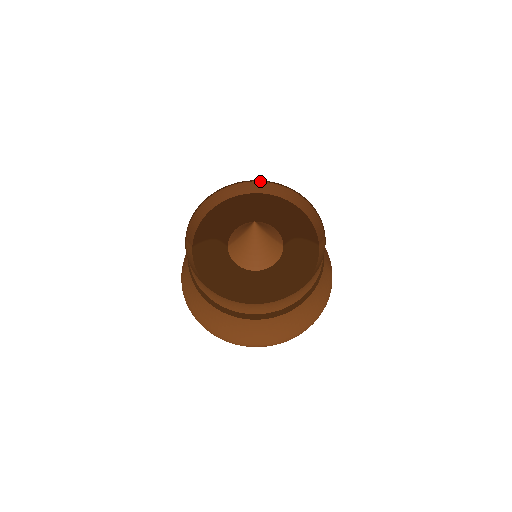
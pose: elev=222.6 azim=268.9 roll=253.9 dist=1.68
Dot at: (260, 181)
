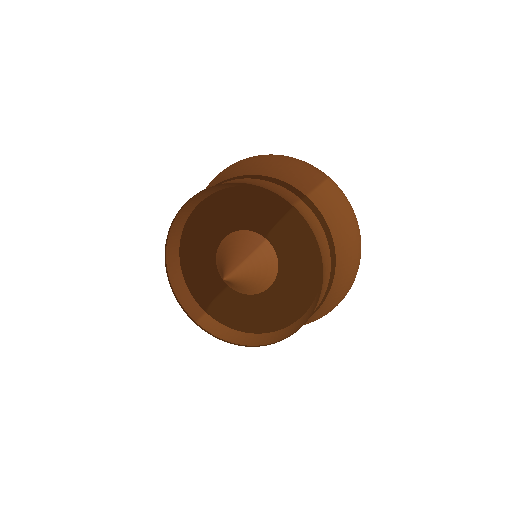
Dot at: (182, 207)
